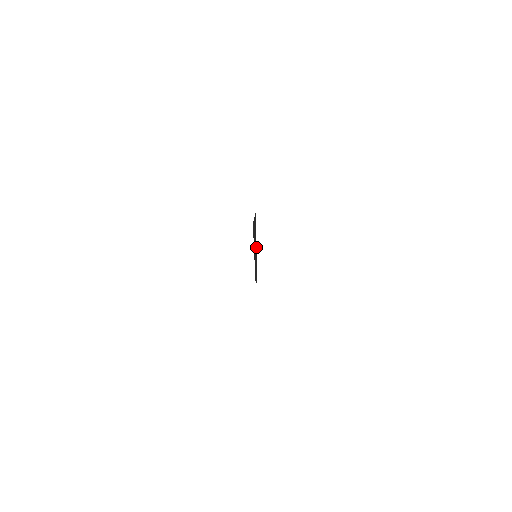
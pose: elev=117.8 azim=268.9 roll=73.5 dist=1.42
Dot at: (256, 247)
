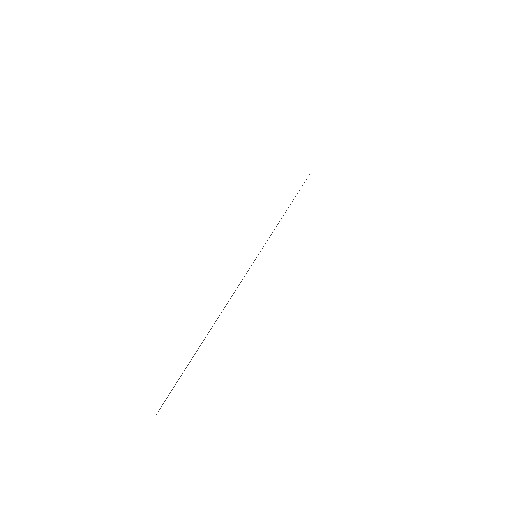
Dot at: (244, 276)
